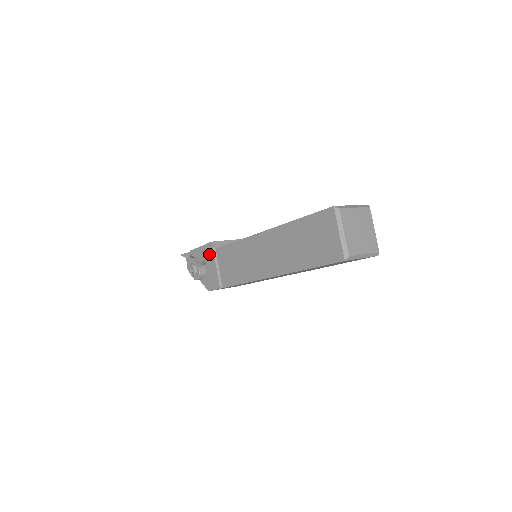
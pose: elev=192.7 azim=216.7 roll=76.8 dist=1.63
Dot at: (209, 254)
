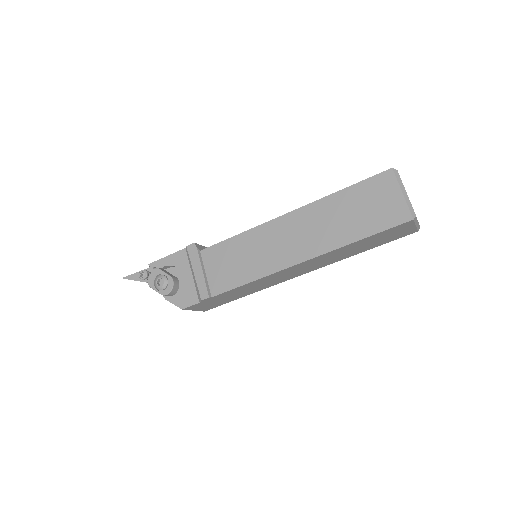
Dot at: (190, 258)
